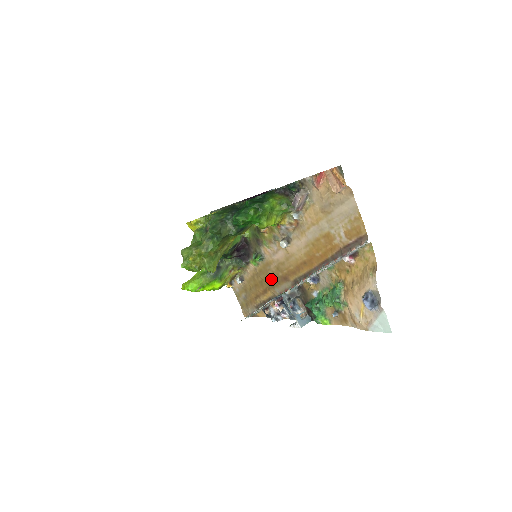
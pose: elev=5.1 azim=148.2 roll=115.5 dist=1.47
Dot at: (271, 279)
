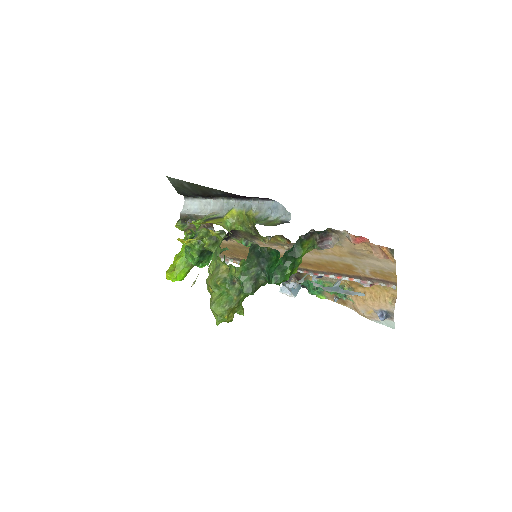
Dot at: occluded
